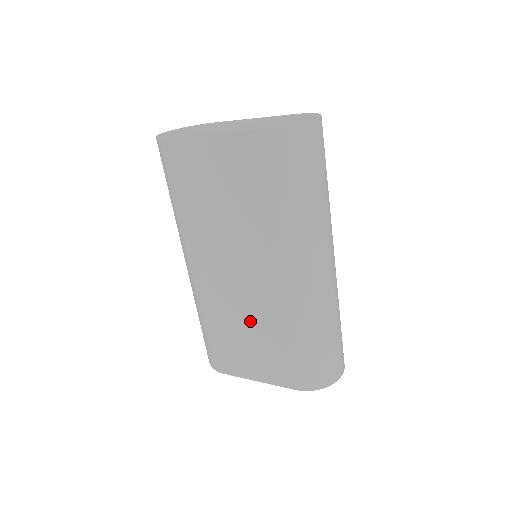
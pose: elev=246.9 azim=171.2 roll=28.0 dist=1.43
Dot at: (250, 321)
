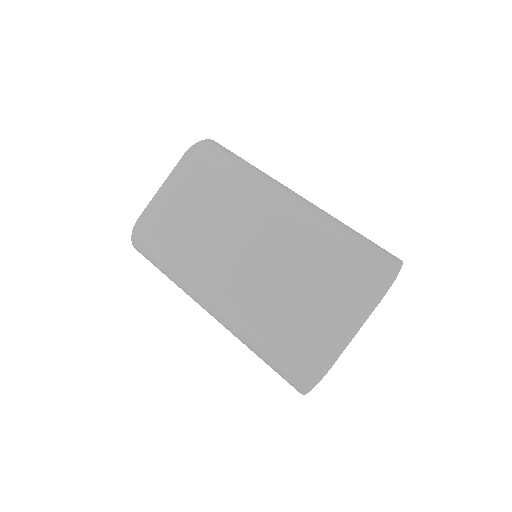
Dot at: (285, 275)
